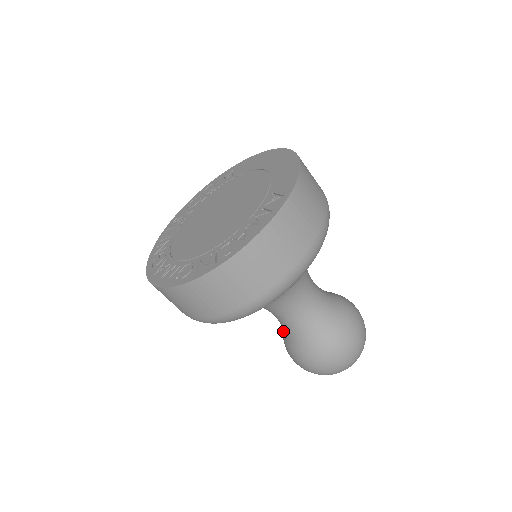
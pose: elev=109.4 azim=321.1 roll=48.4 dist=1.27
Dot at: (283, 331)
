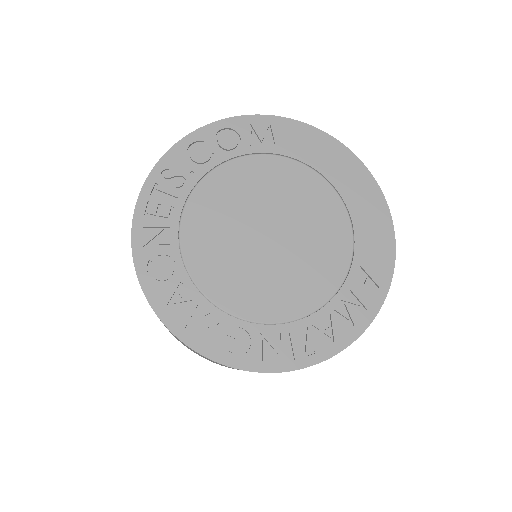
Dot at: occluded
